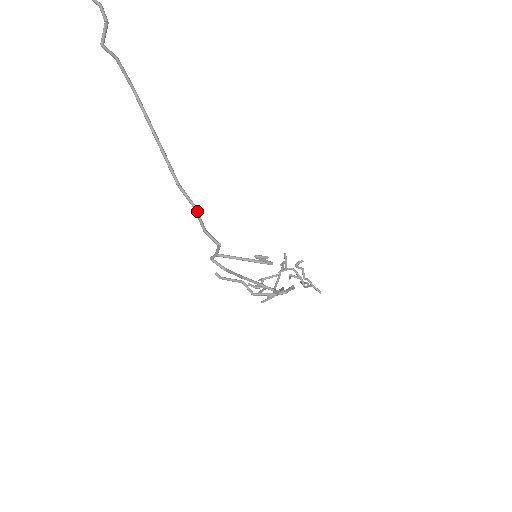
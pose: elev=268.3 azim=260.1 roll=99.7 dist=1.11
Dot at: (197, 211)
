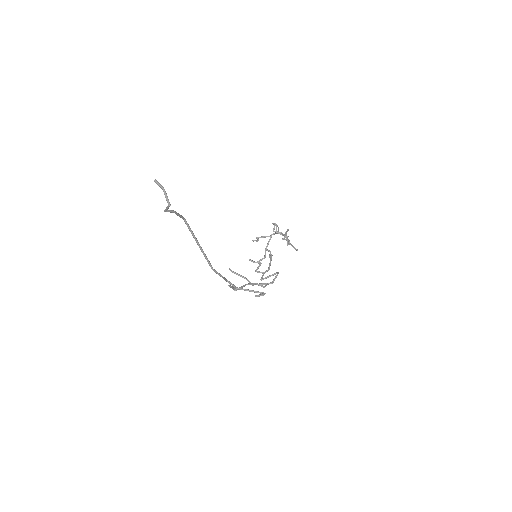
Dot at: (223, 277)
